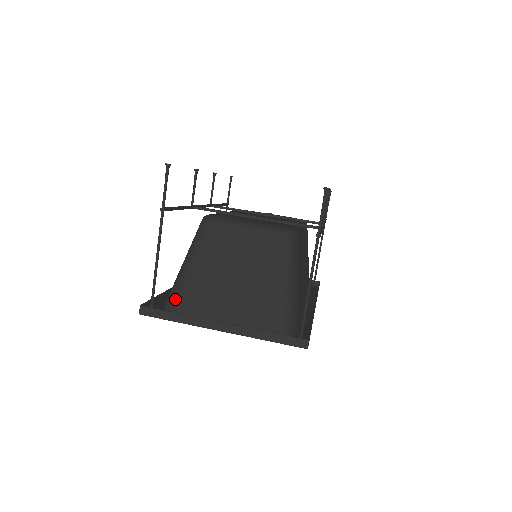
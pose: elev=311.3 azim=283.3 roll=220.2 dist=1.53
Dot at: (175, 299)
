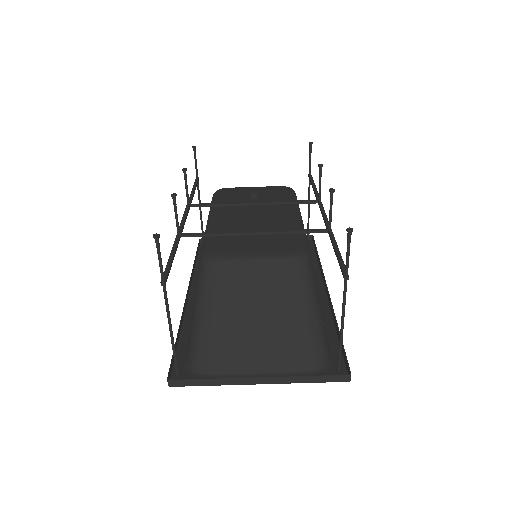
Dot at: (199, 357)
